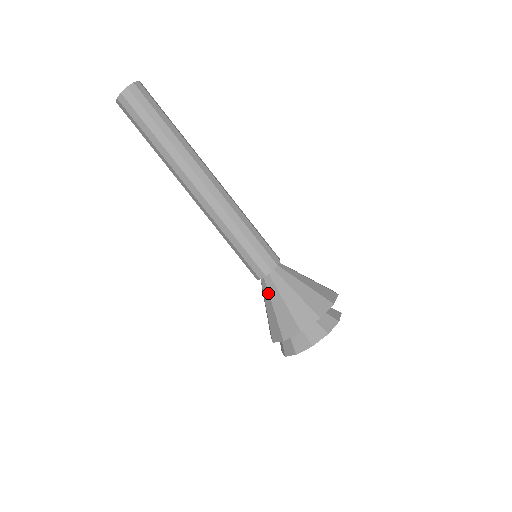
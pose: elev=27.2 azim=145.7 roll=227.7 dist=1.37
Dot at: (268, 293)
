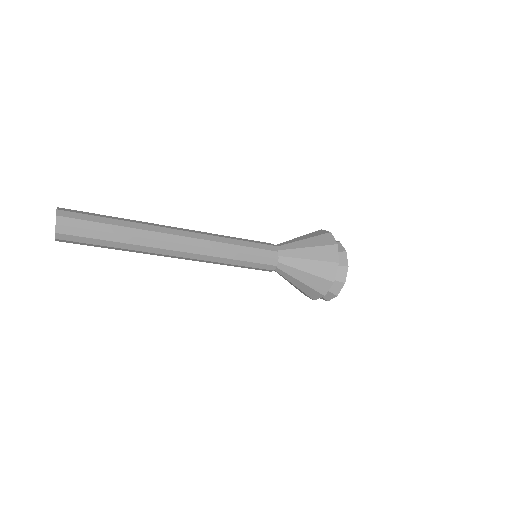
Dot at: (283, 277)
